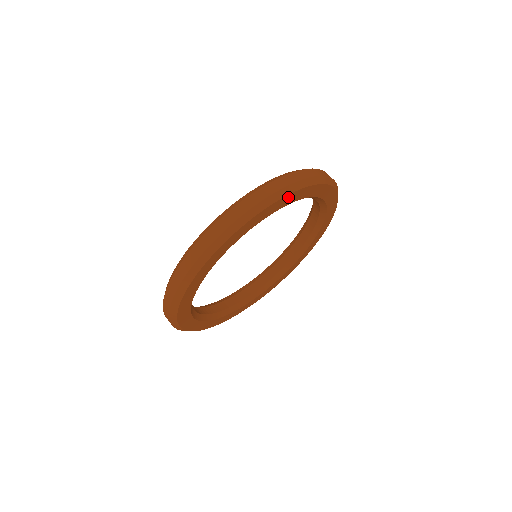
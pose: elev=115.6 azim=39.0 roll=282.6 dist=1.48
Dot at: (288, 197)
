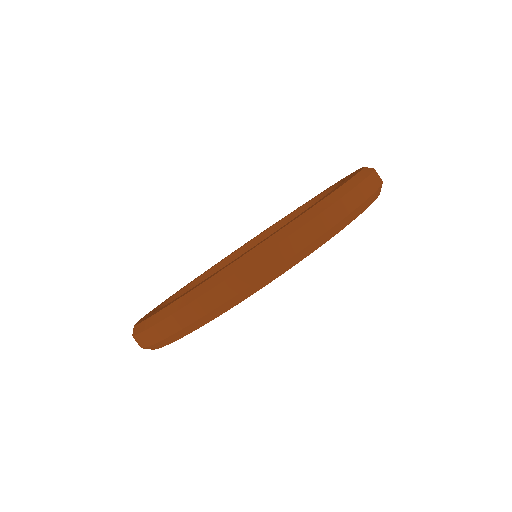
Dot at: occluded
